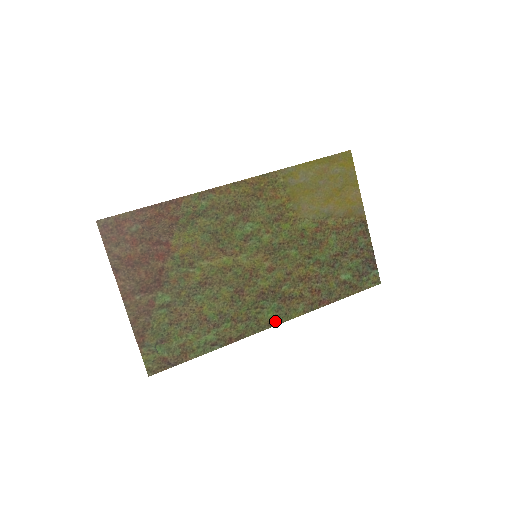
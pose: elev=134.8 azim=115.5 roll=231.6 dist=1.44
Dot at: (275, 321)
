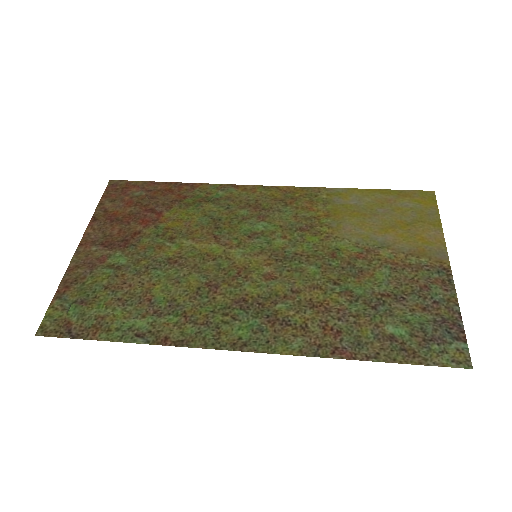
Dot at: (245, 345)
